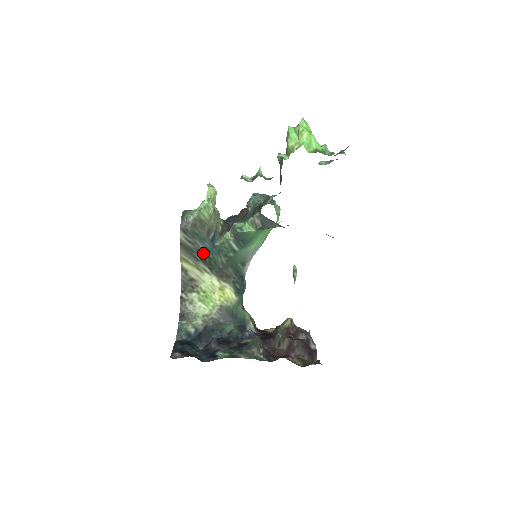
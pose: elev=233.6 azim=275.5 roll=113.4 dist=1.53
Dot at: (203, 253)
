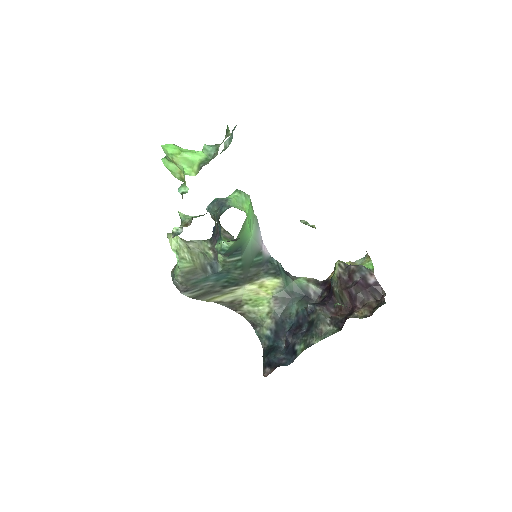
Dot at: (217, 284)
